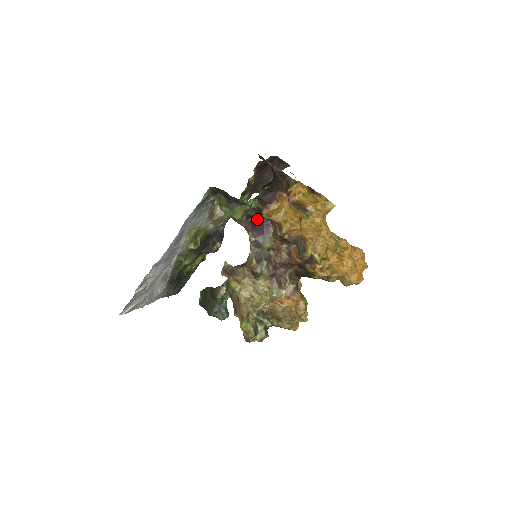
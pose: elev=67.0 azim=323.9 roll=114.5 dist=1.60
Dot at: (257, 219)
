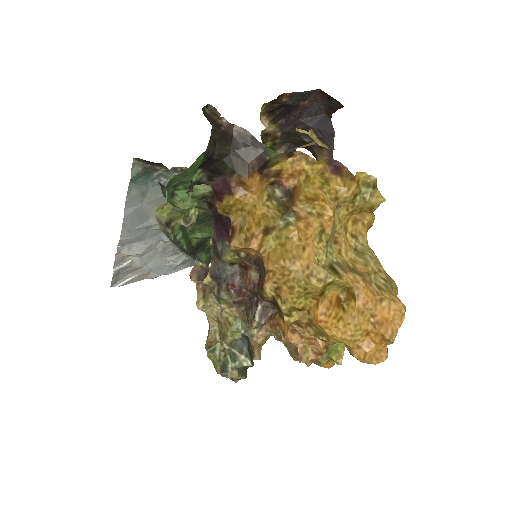
Dot at: (217, 212)
